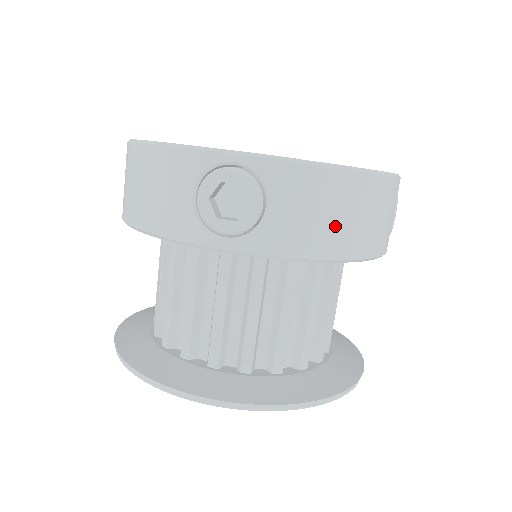
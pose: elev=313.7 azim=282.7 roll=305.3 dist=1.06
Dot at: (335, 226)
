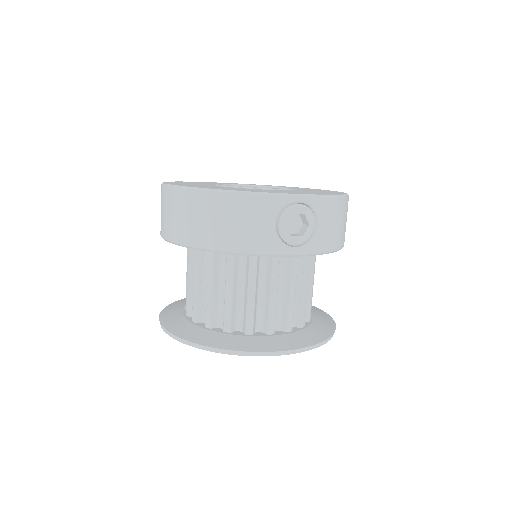
Dot at: (340, 230)
